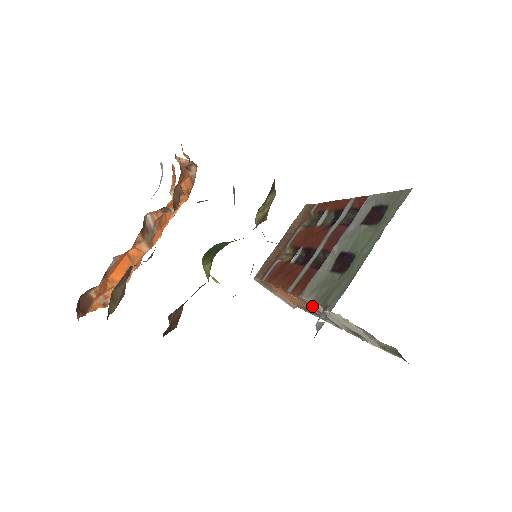
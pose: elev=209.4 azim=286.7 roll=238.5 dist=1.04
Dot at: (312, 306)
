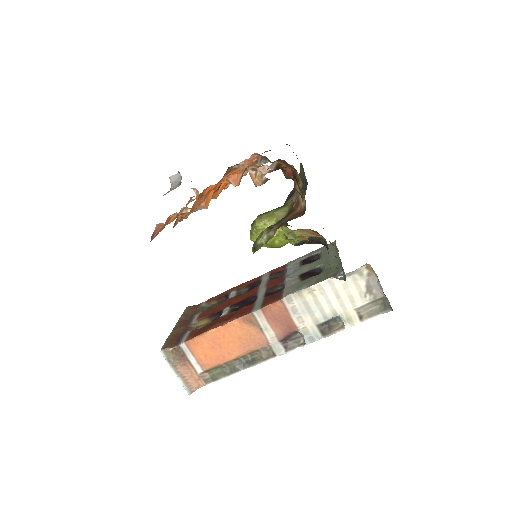
Dot at: (284, 315)
